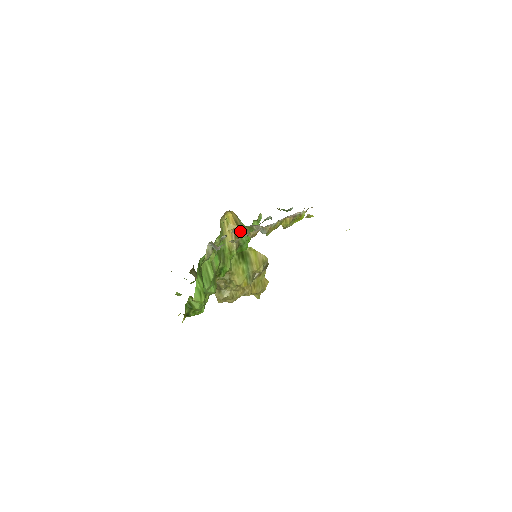
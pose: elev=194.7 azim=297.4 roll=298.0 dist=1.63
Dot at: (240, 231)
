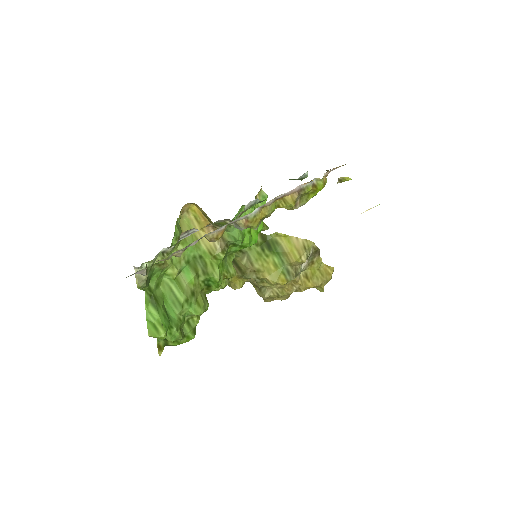
Dot at: (217, 227)
